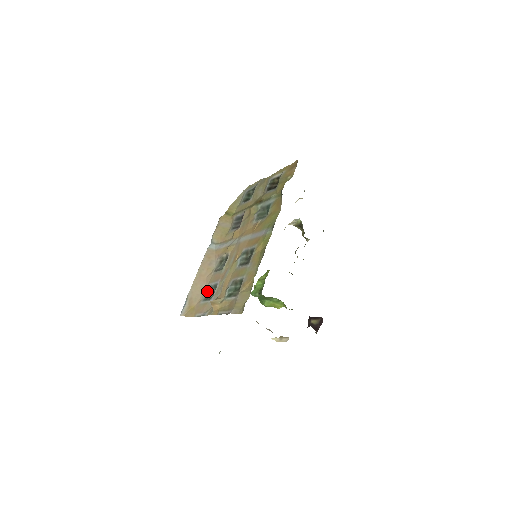
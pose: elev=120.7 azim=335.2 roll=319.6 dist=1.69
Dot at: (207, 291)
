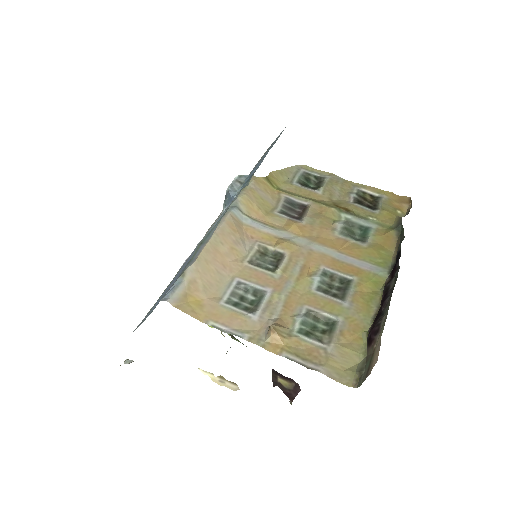
Dot at: (235, 289)
